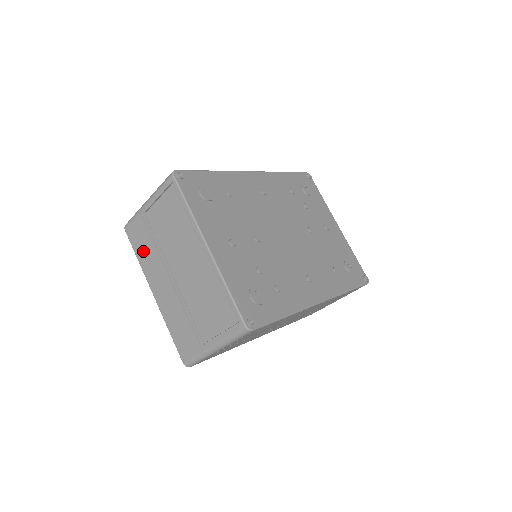
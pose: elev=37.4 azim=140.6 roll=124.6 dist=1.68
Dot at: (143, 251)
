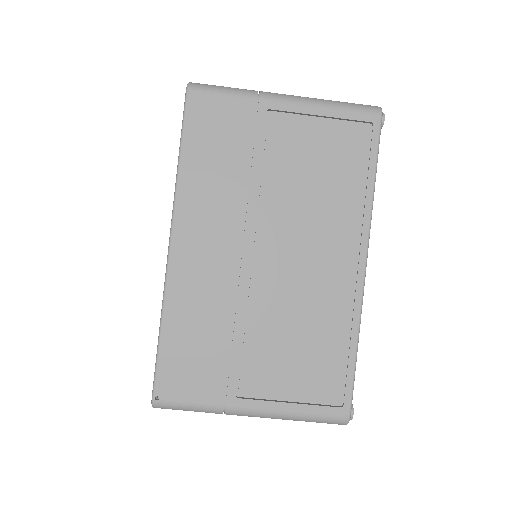
Dot at: (208, 161)
